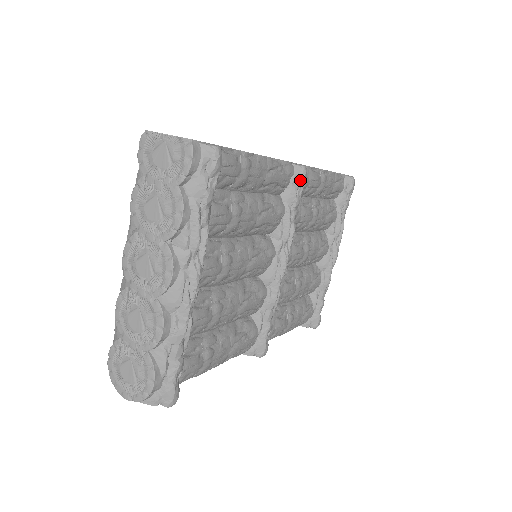
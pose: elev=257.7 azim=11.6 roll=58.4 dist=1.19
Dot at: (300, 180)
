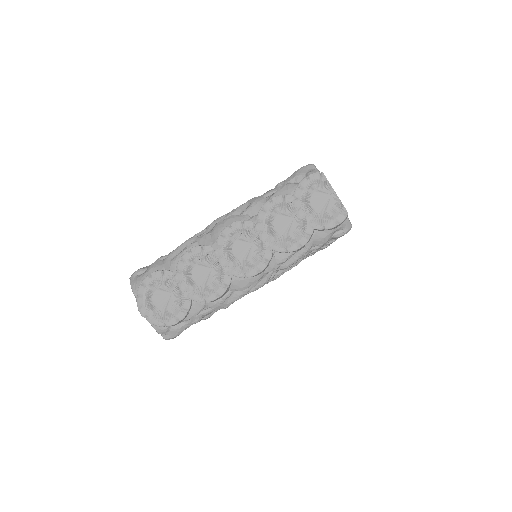
Dot at: (329, 242)
